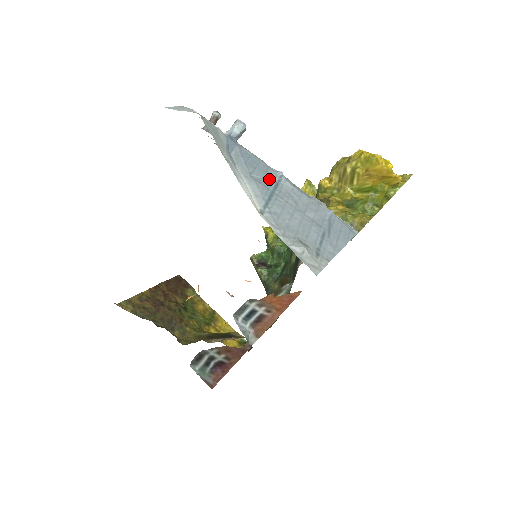
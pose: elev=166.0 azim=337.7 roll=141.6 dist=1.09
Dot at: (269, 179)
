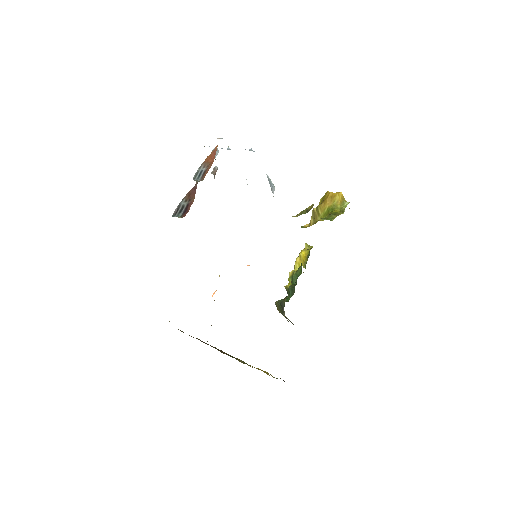
Dot at: occluded
